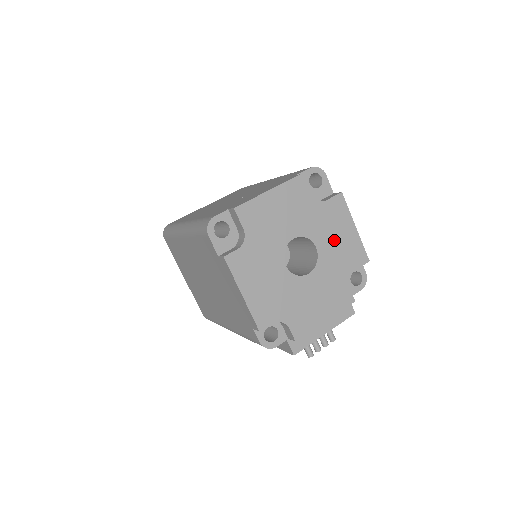
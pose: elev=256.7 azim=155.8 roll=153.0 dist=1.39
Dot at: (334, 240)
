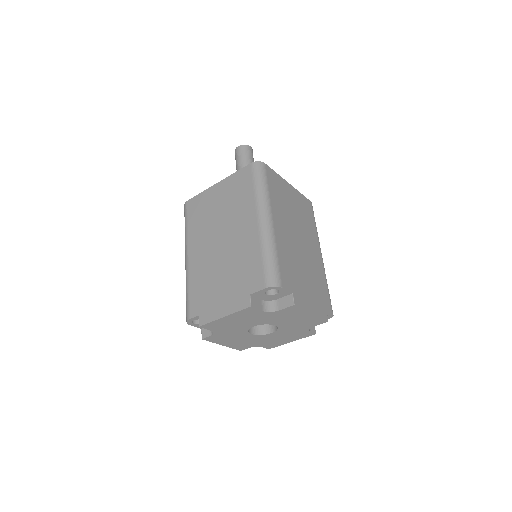
Dot at: (291, 321)
